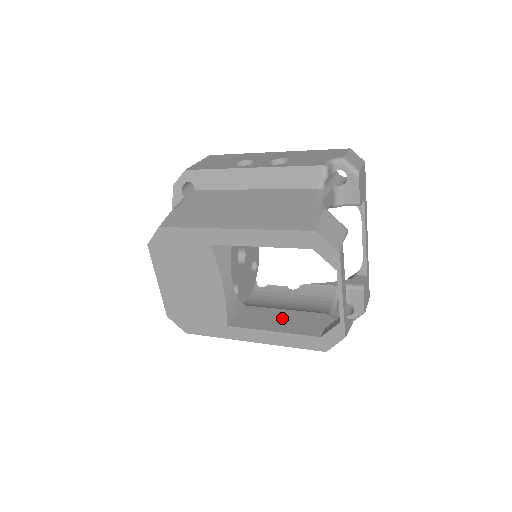
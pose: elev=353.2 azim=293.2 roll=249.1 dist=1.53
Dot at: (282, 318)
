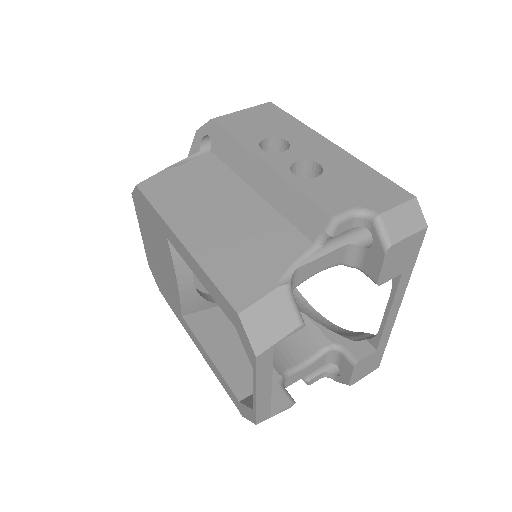
Dot at: (233, 345)
